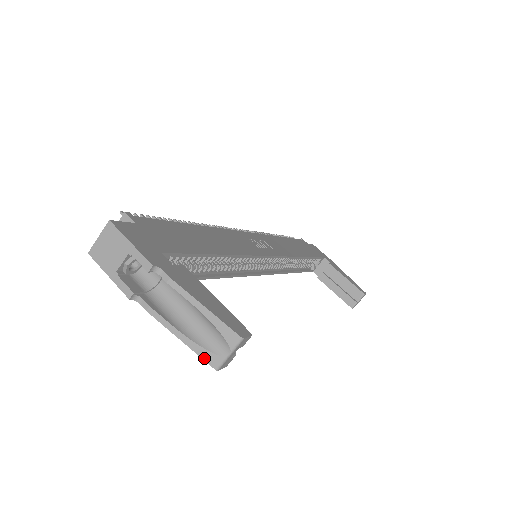
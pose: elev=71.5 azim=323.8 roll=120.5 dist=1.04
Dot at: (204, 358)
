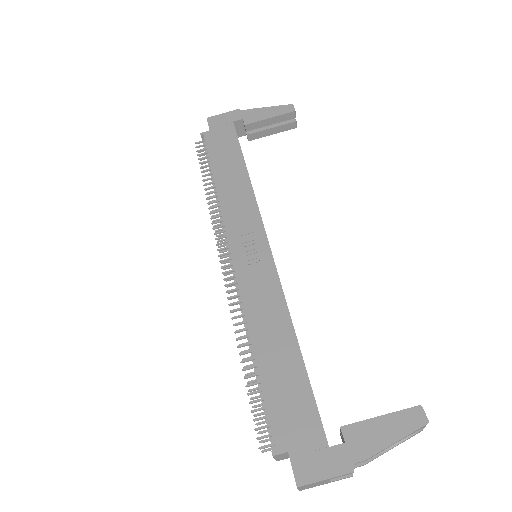
Dot at: occluded
